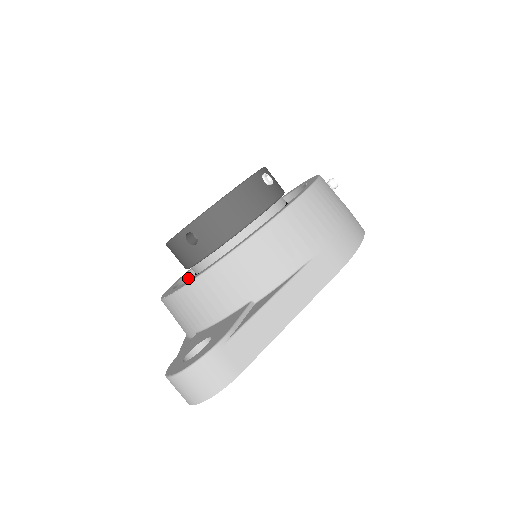
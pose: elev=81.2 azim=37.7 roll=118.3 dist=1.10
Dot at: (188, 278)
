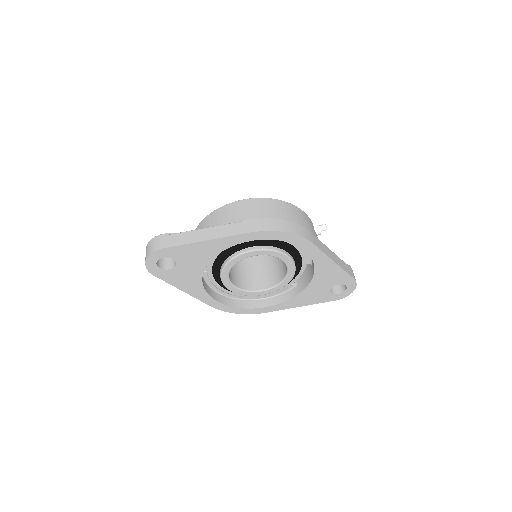
Dot at: occluded
